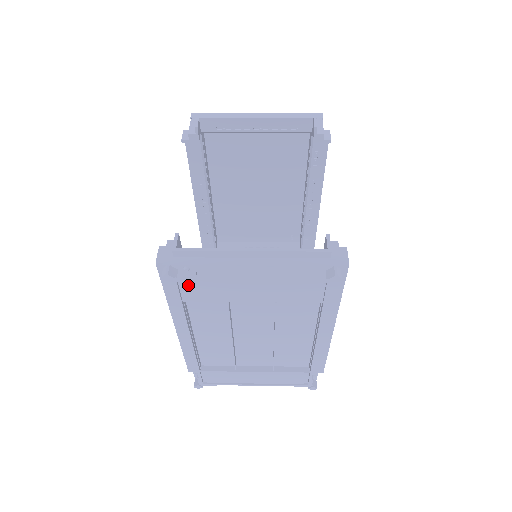
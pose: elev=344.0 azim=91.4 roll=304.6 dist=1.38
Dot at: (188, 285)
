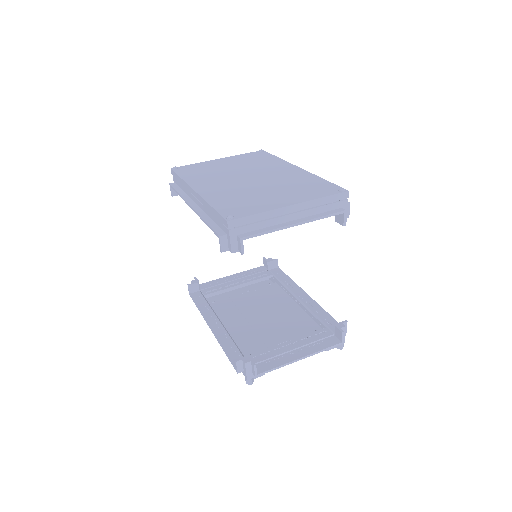
Dot at: occluded
